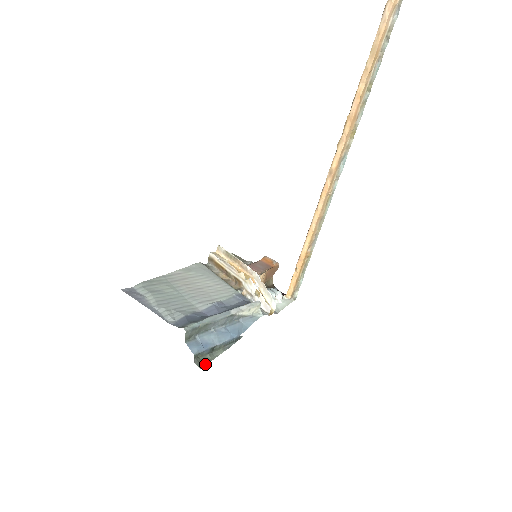
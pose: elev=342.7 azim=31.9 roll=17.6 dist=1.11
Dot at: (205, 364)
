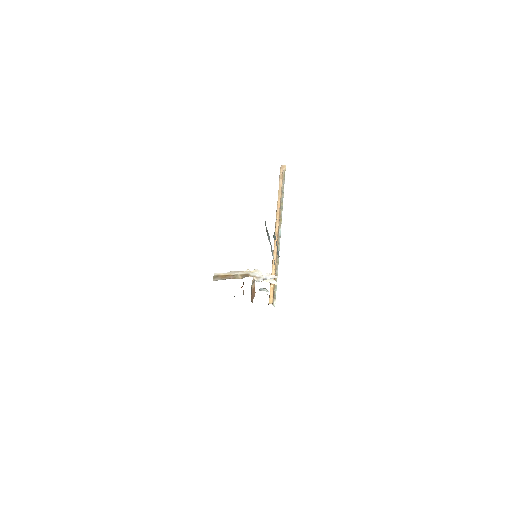
Dot at: occluded
